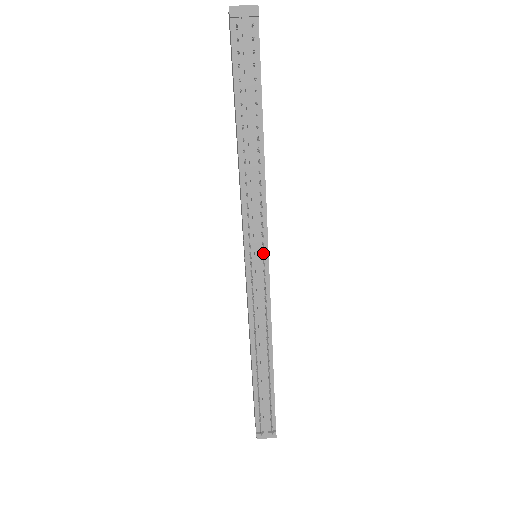
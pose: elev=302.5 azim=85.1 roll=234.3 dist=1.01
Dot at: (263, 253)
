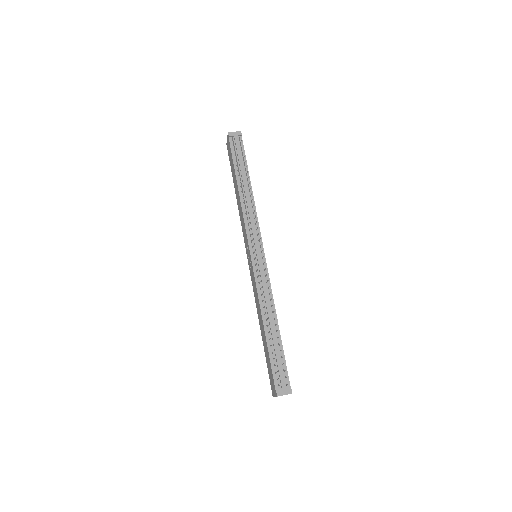
Dot at: (260, 245)
